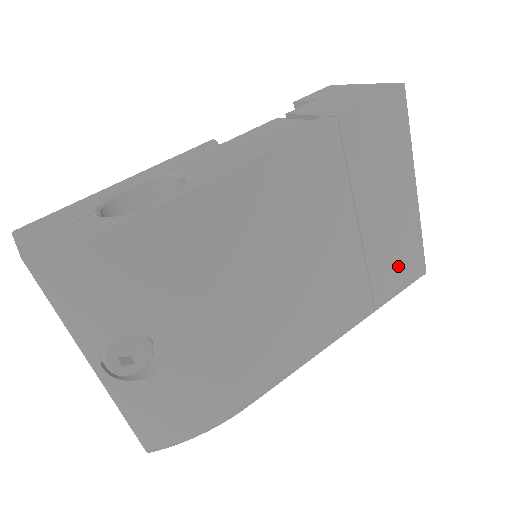
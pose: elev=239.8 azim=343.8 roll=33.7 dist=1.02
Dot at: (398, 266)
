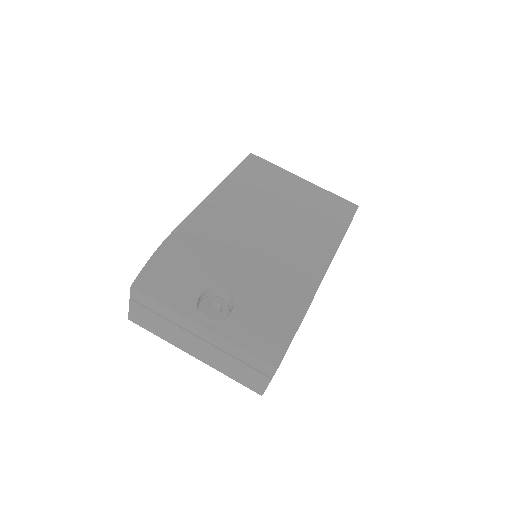
Dot at: (334, 210)
